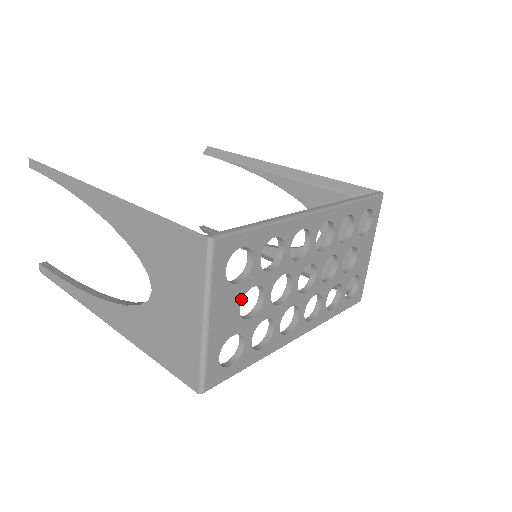
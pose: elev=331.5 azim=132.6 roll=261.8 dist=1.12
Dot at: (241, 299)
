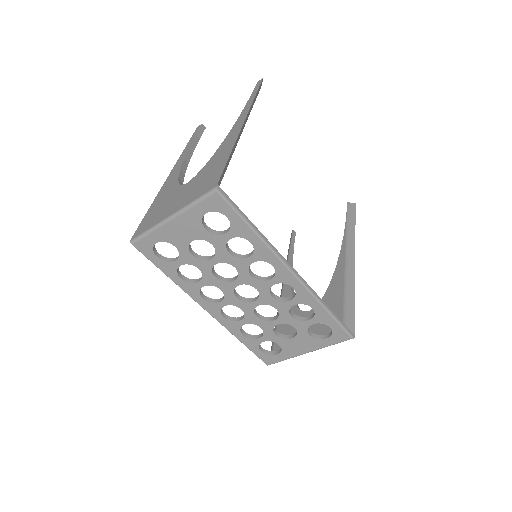
Dot at: (199, 238)
